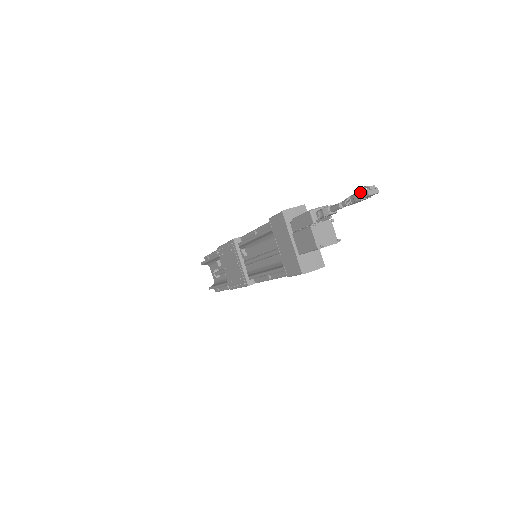
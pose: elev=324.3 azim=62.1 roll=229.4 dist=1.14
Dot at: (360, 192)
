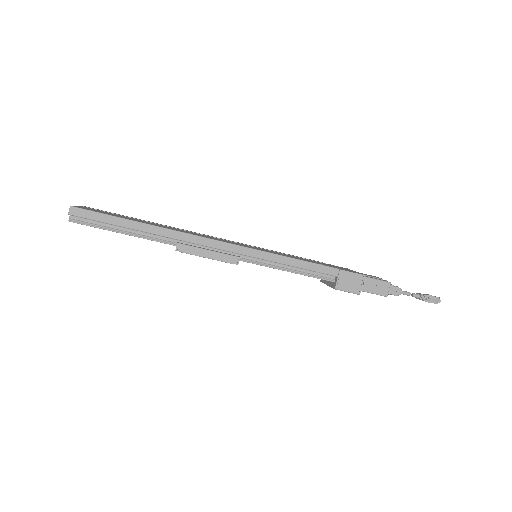
Dot at: occluded
